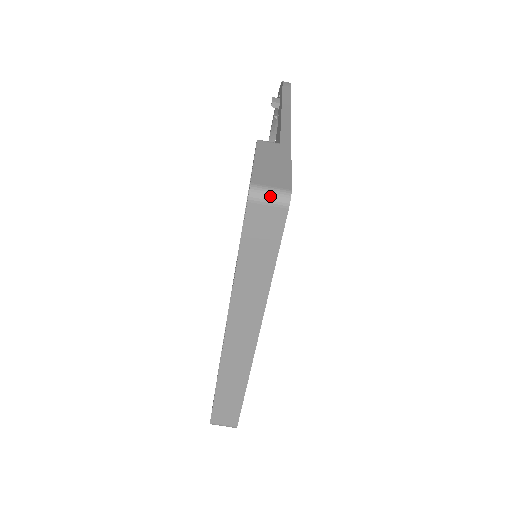
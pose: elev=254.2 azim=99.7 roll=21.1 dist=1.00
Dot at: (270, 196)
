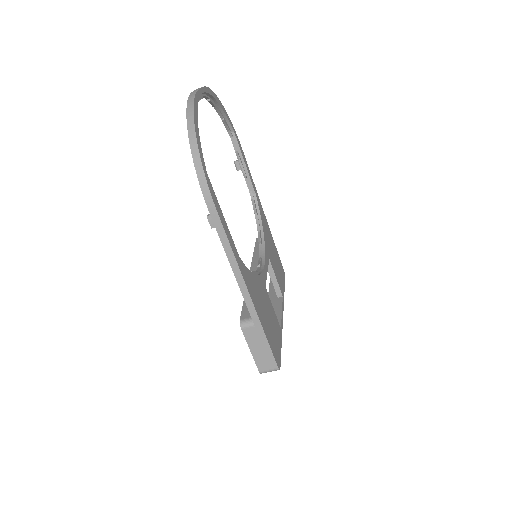
Dot at: occluded
